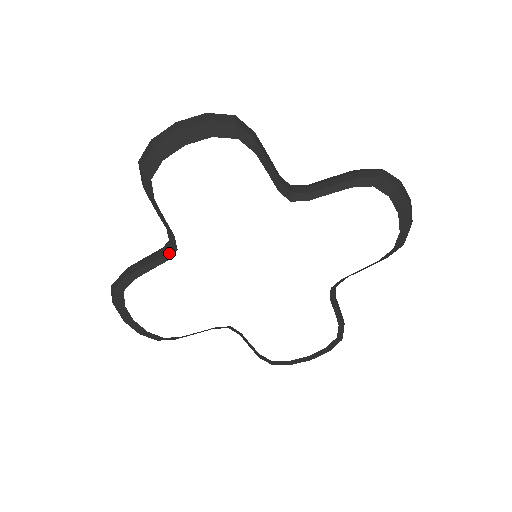
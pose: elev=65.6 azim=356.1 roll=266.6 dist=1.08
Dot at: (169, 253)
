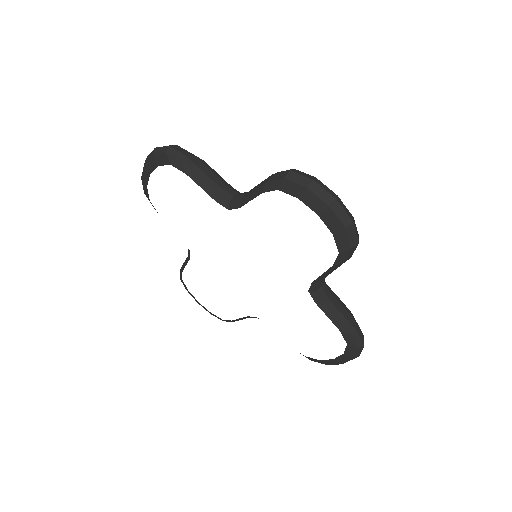
Dot at: (189, 253)
